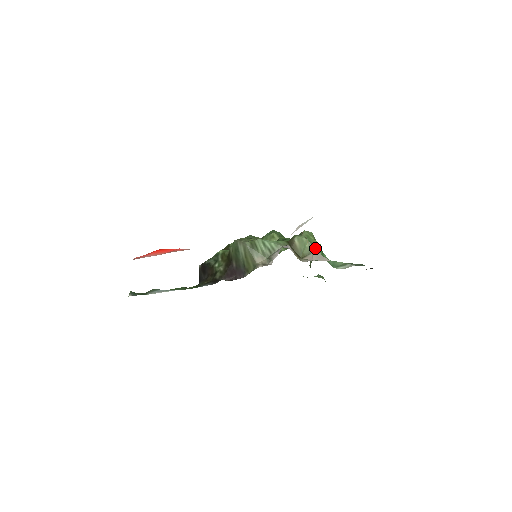
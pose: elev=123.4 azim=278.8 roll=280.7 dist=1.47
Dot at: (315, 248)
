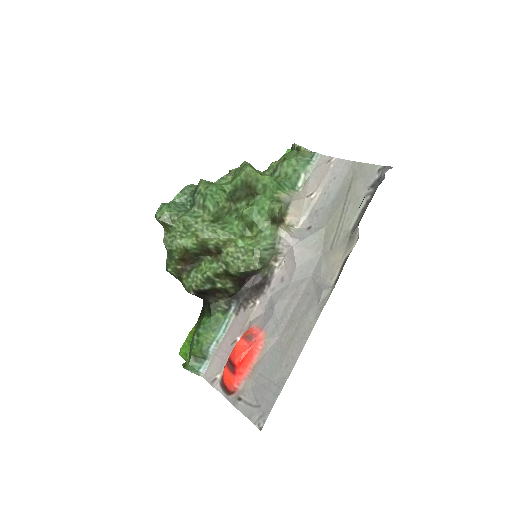
Dot at: (287, 199)
